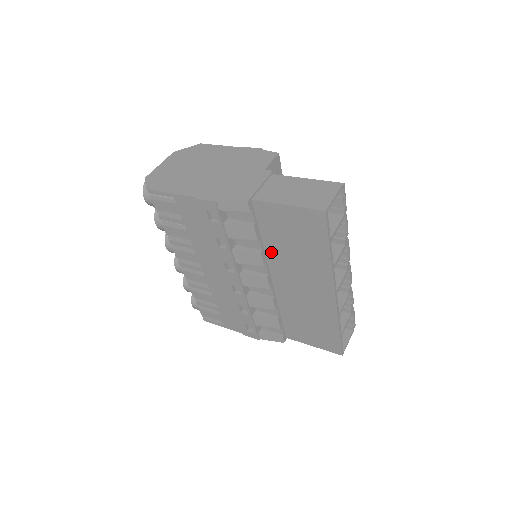
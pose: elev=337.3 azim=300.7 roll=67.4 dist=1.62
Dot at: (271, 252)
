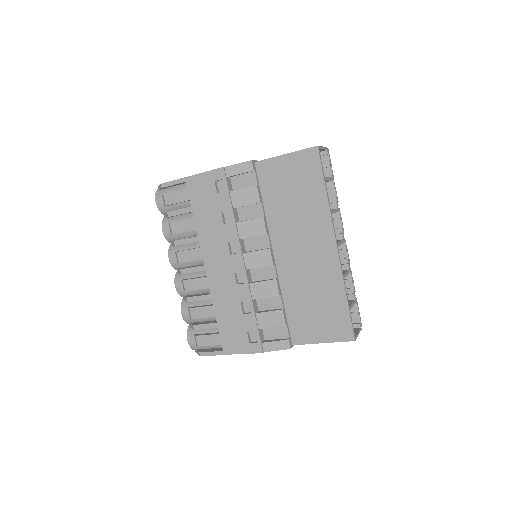
Dot at: (273, 218)
